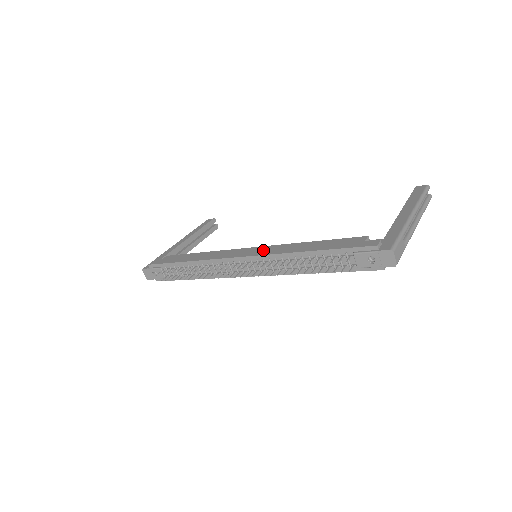
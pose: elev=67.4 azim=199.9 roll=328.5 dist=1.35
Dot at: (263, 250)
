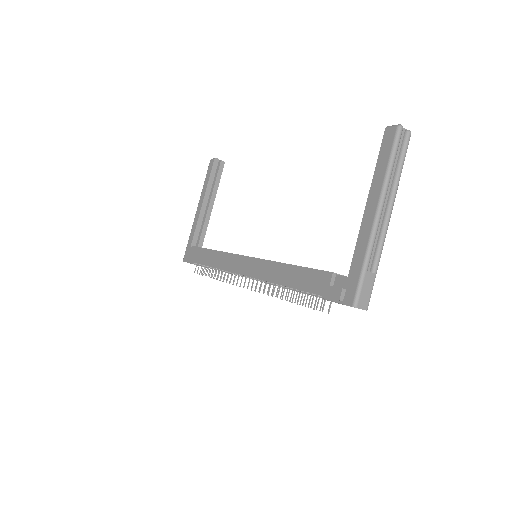
Dot at: (255, 268)
